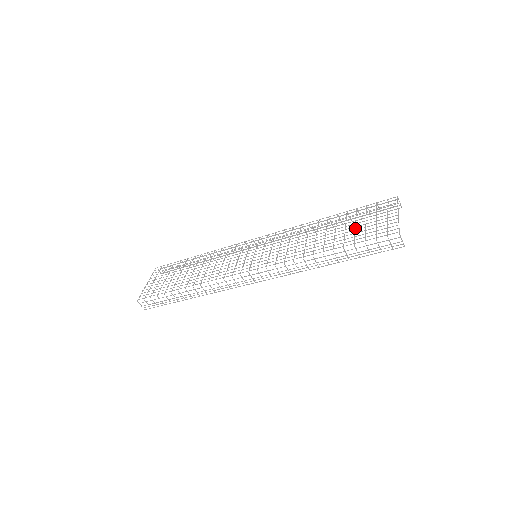
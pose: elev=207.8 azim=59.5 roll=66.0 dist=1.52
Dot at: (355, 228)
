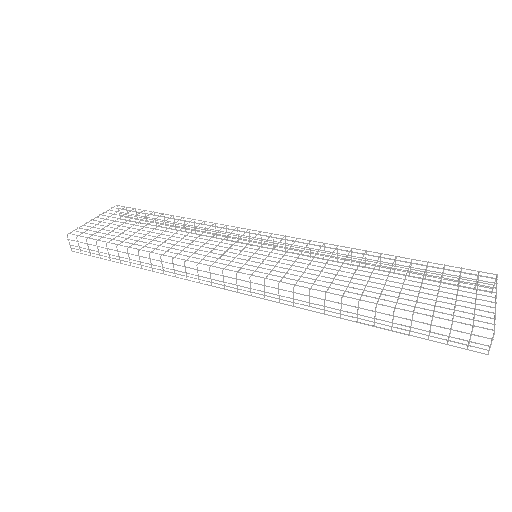
Dot at: (420, 289)
